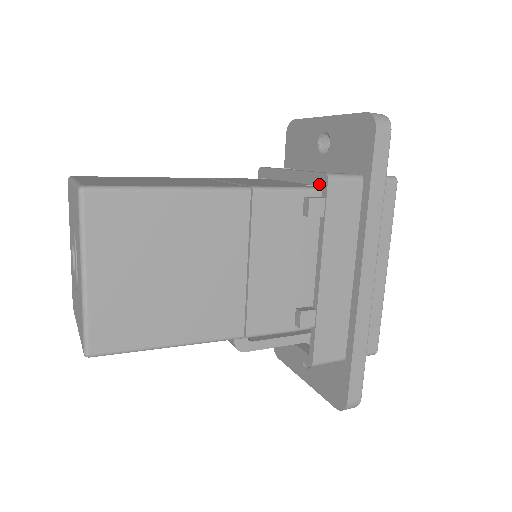
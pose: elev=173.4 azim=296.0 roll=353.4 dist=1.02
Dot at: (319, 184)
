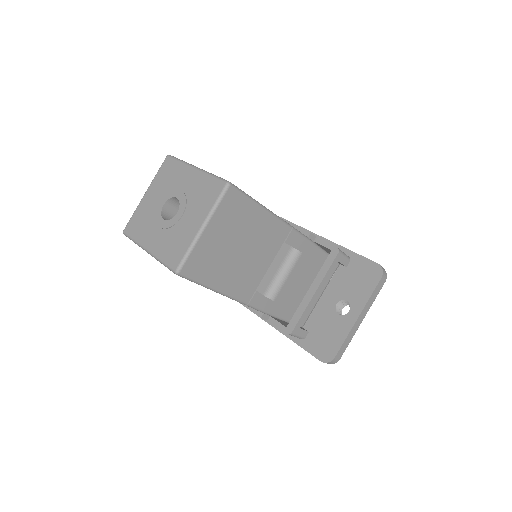
Dot at: occluded
